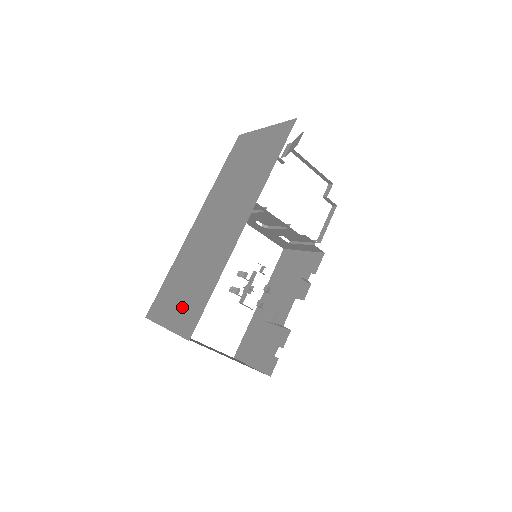
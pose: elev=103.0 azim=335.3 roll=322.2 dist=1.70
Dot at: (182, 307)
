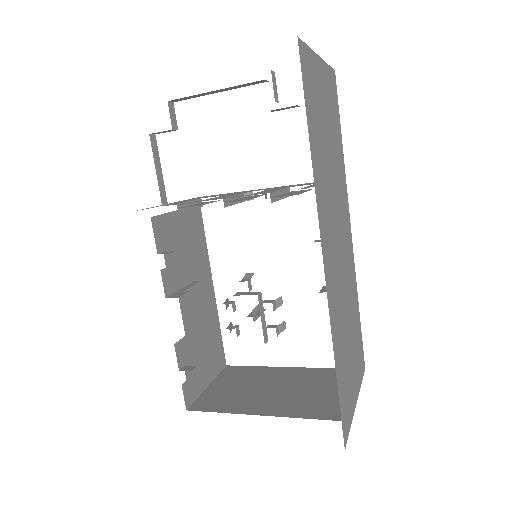
Dot at: (186, 375)
